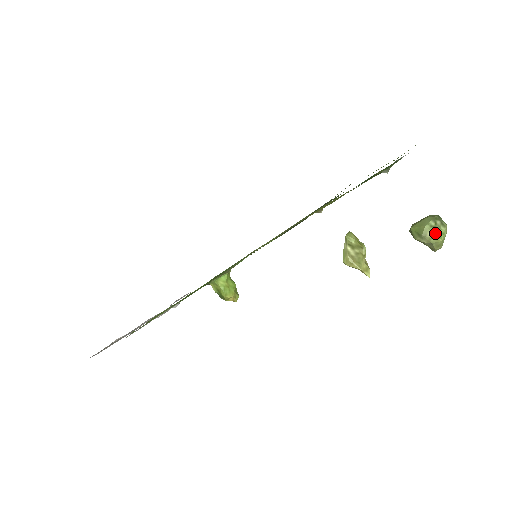
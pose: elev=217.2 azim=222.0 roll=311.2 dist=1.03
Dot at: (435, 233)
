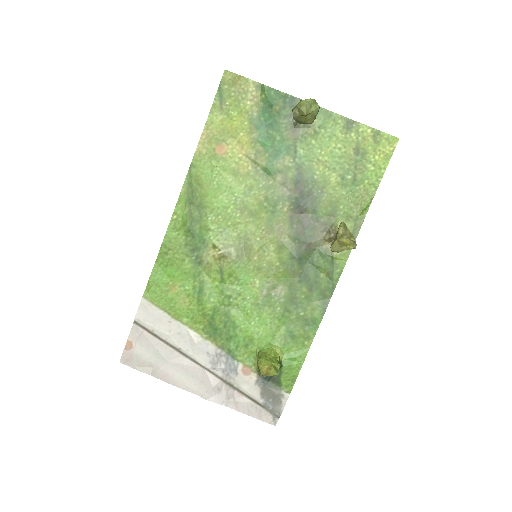
Dot at: (300, 102)
